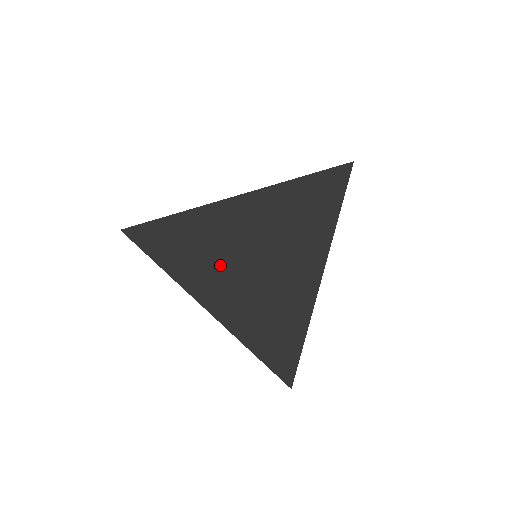
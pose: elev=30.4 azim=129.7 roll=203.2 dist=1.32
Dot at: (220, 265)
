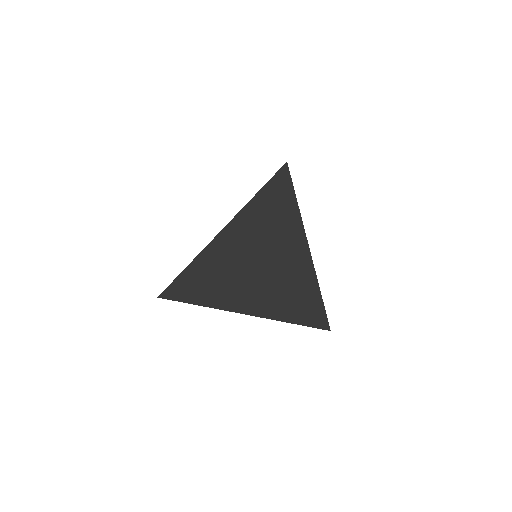
Dot at: (237, 281)
